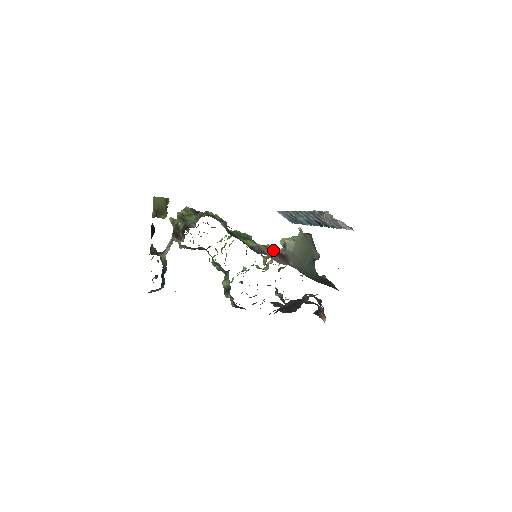
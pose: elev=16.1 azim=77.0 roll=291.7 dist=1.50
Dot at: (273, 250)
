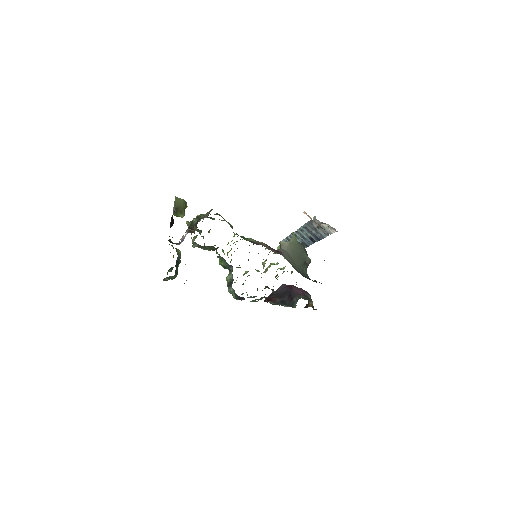
Dot at: occluded
